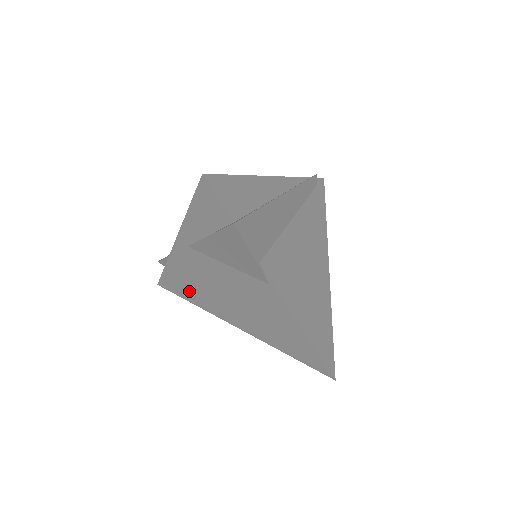
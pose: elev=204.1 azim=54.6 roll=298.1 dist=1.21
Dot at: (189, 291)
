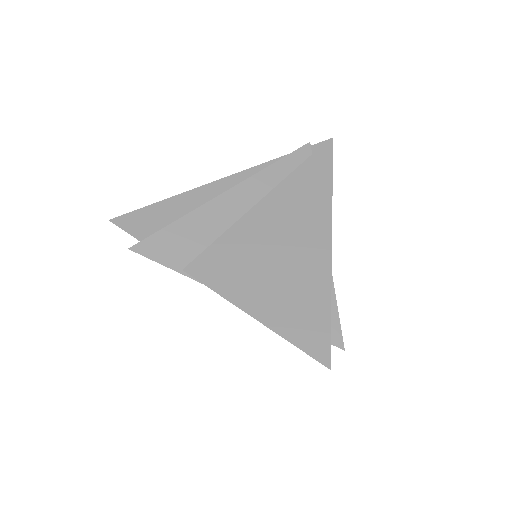
Dot at: occluded
